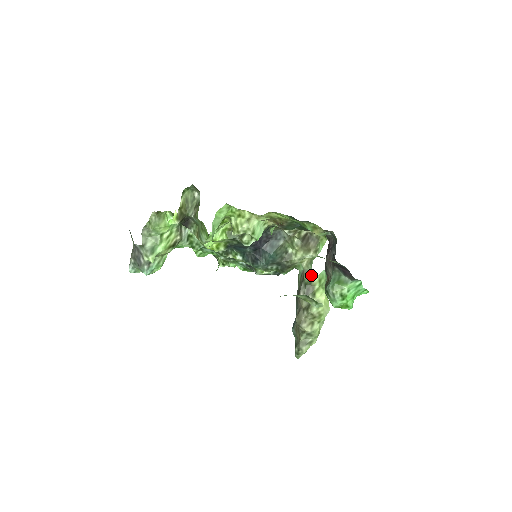
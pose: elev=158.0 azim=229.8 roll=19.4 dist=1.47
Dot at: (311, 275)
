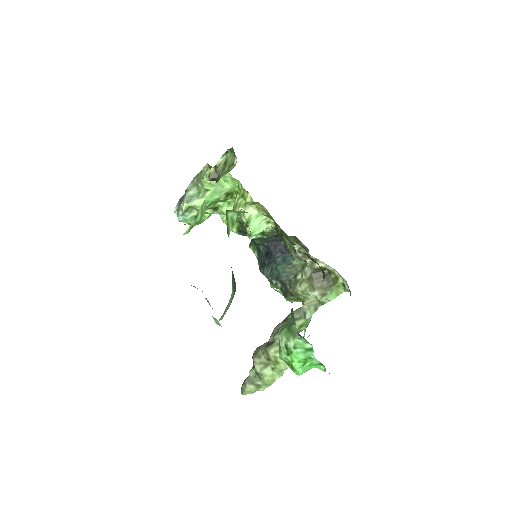
Dot at: (299, 315)
